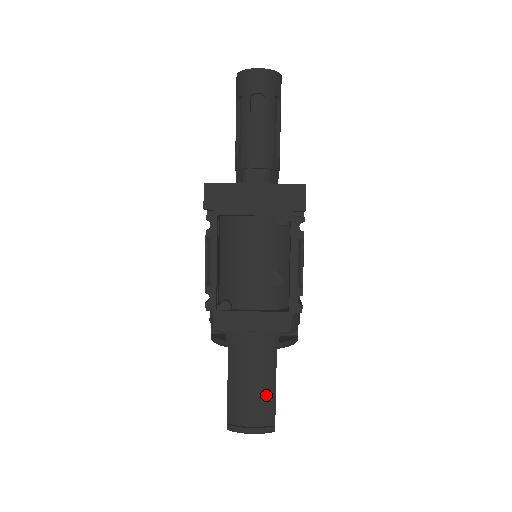
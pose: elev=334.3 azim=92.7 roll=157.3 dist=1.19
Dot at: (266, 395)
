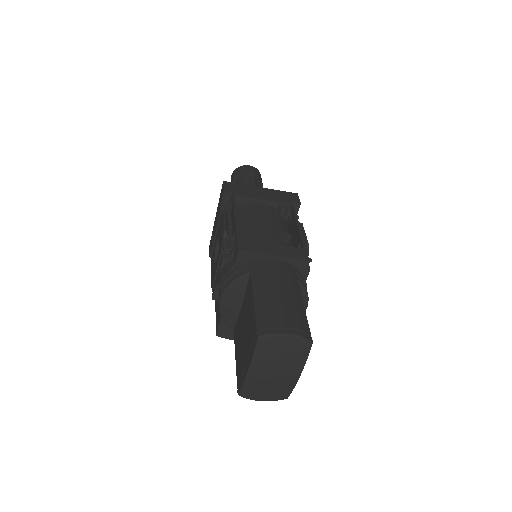
Dot at: (296, 306)
